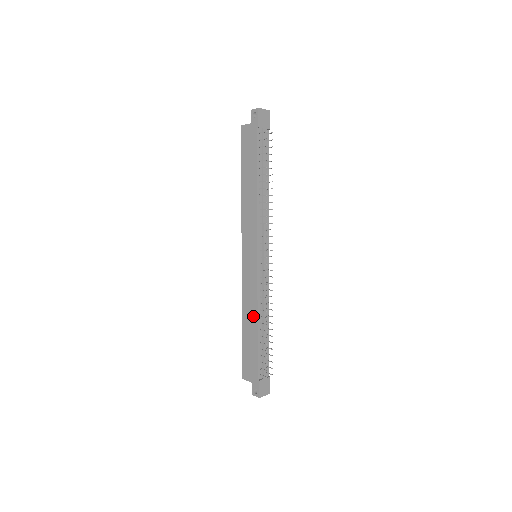
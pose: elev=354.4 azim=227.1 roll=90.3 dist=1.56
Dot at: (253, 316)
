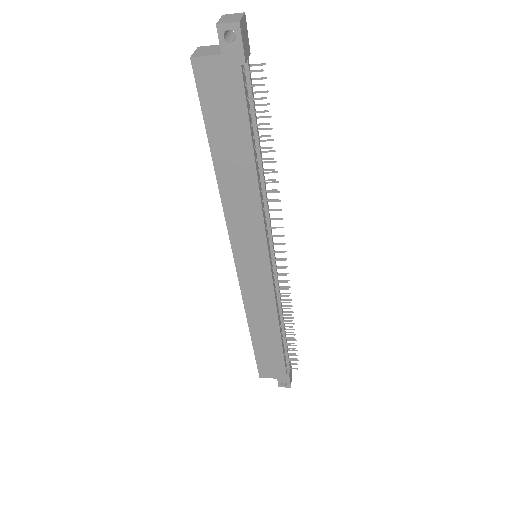
Dot at: (271, 325)
